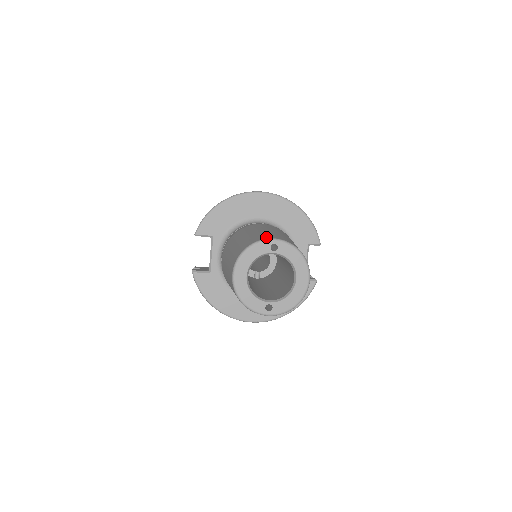
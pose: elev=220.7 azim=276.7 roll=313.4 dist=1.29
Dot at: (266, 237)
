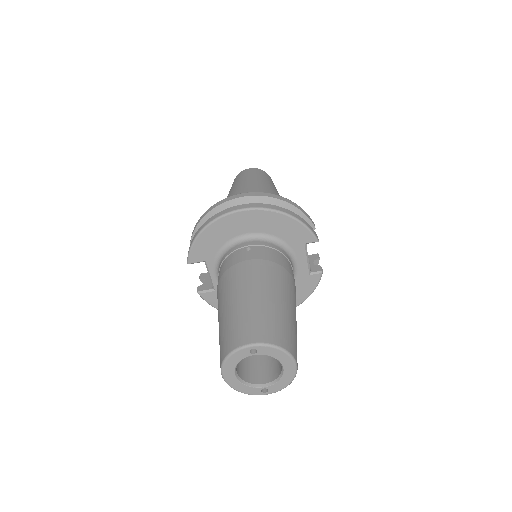
Dot at: (243, 339)
